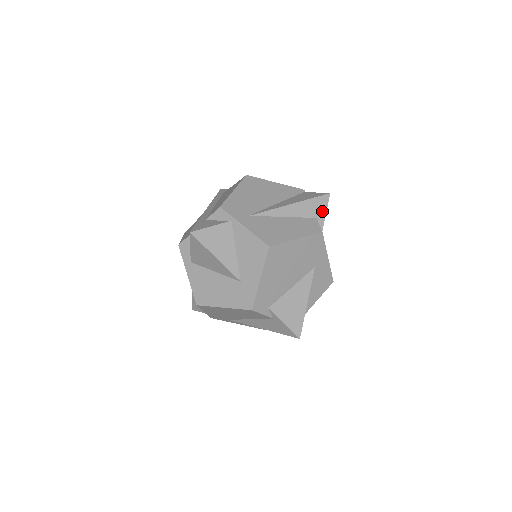
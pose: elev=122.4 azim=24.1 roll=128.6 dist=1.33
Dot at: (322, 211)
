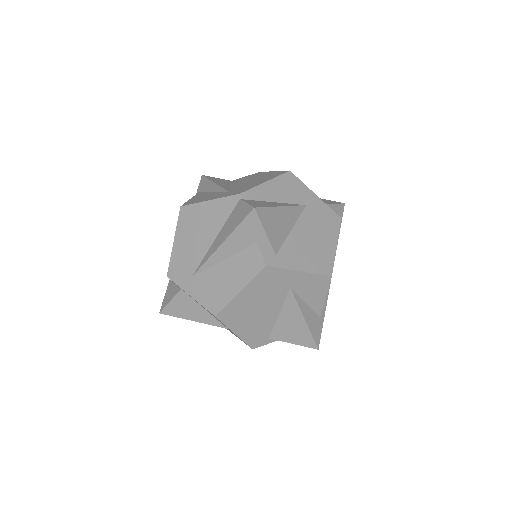
Dot at: (259, 232)
